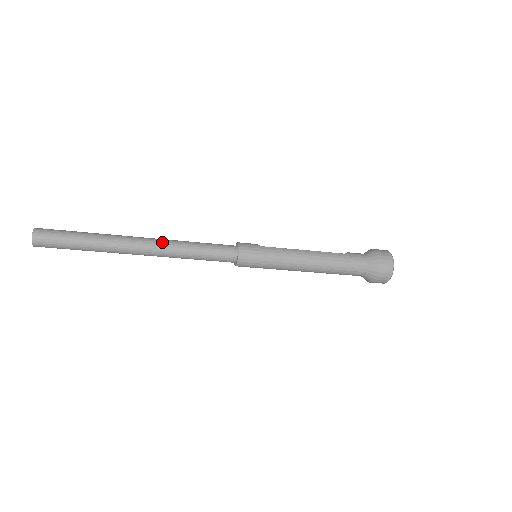
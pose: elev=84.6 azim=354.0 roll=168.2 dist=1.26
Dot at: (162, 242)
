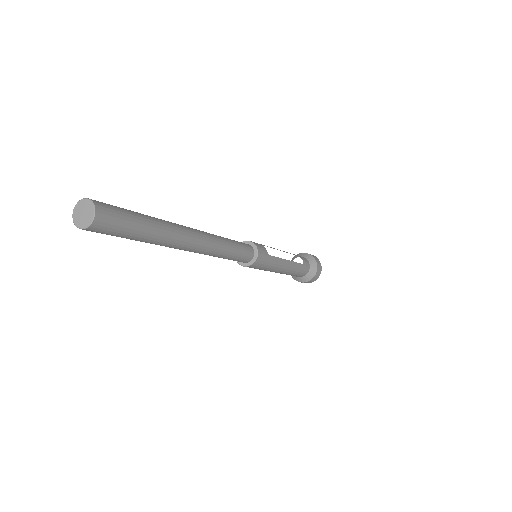
Dot at: (210, 245)
